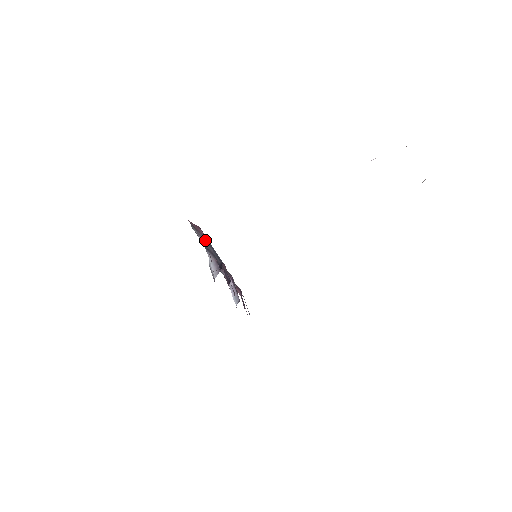
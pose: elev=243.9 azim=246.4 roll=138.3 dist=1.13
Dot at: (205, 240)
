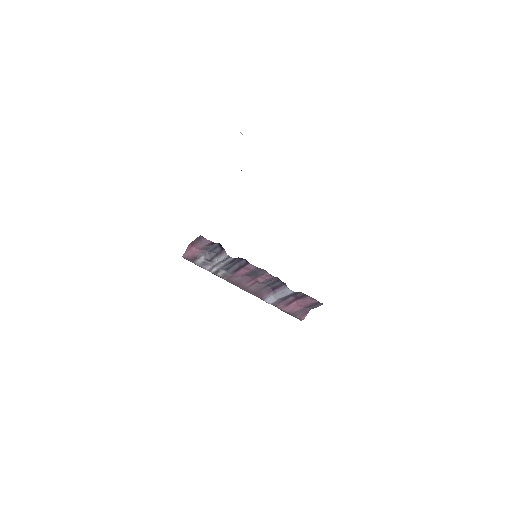
Dot at: (204, 254)
